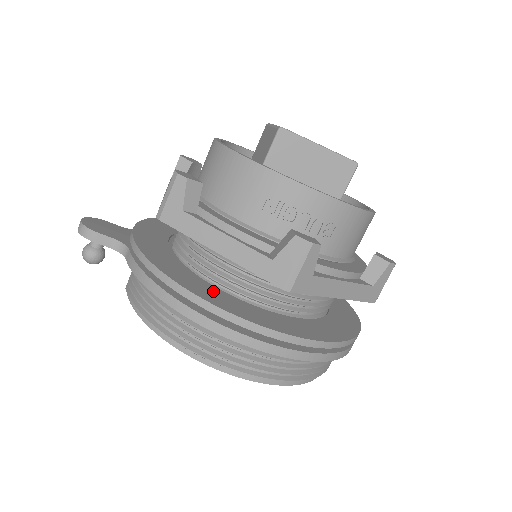
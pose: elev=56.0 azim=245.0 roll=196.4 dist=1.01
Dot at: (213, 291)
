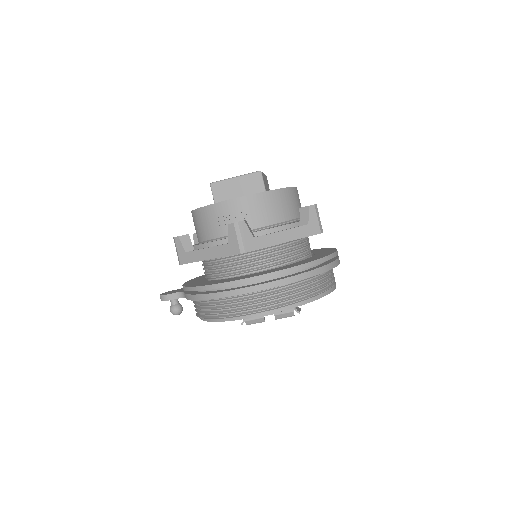
Dot at: occluded
